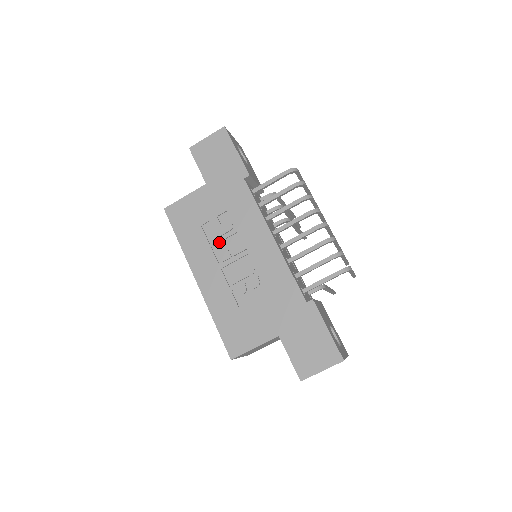
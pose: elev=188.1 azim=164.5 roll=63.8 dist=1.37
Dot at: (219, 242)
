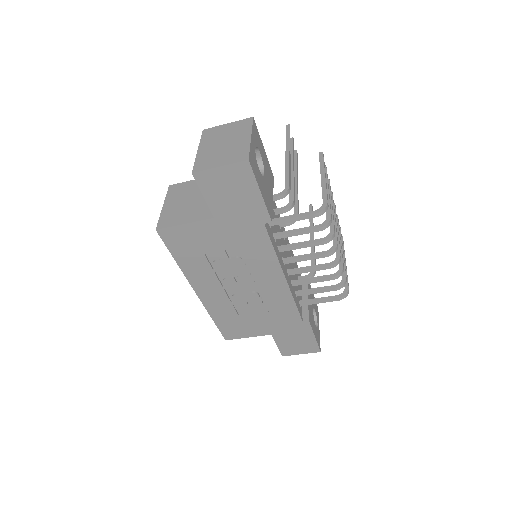
Dot at: (224, 269)
